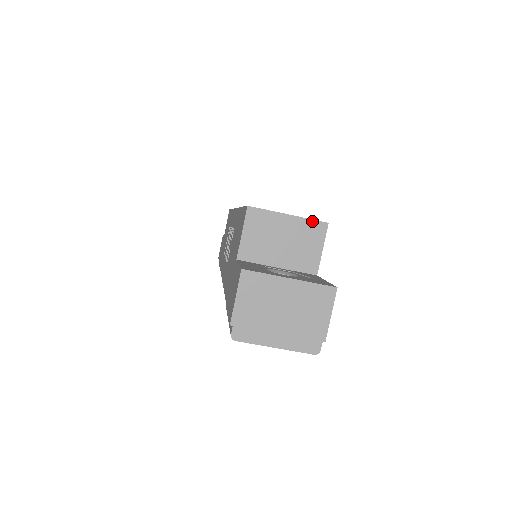
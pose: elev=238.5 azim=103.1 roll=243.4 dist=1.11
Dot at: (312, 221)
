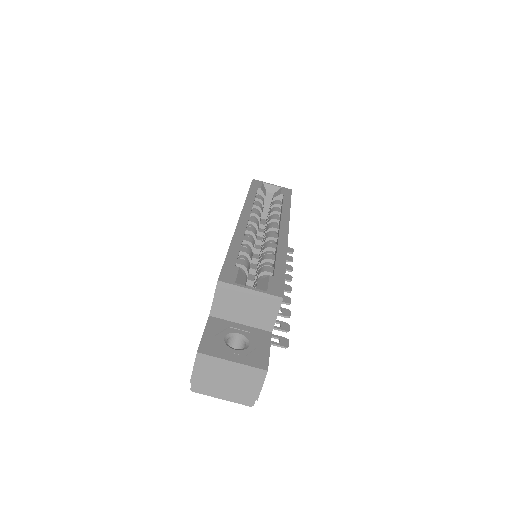
Dot at: (270, 295)
